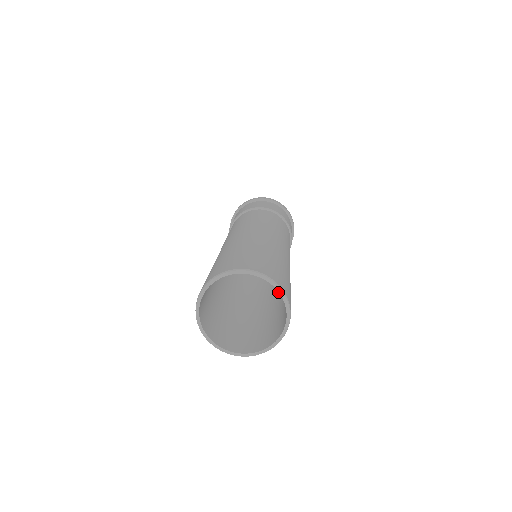
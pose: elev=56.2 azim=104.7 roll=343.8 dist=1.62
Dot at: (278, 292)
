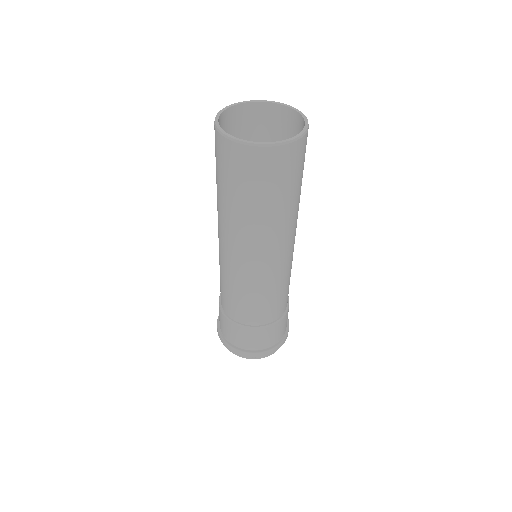
Dot at: (279, 239)
